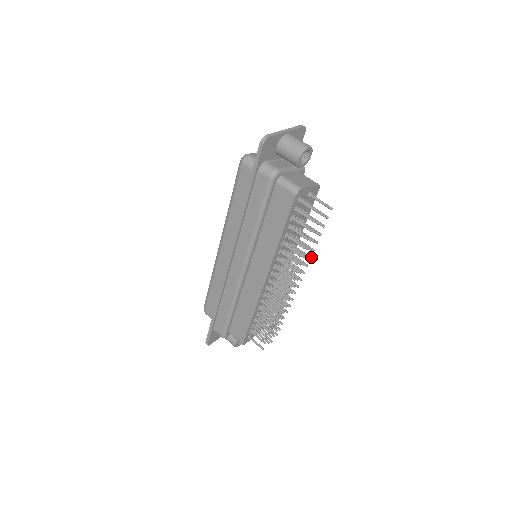
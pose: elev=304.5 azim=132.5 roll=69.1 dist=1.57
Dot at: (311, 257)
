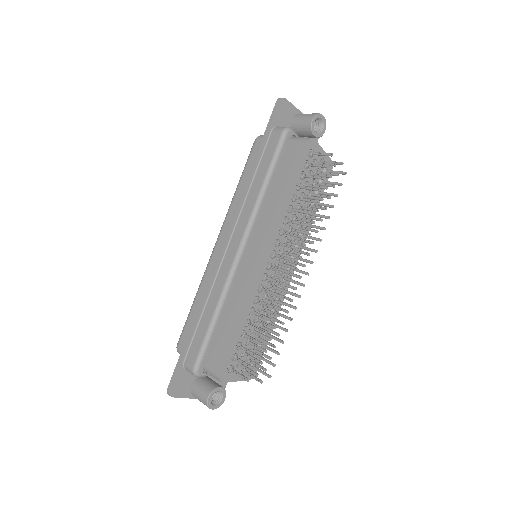
Dot at: (321, 239)
